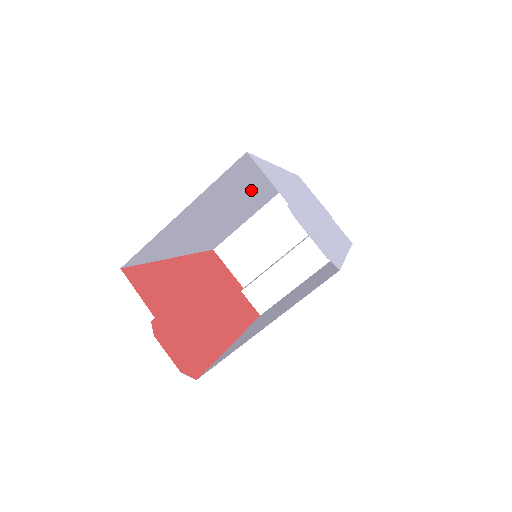
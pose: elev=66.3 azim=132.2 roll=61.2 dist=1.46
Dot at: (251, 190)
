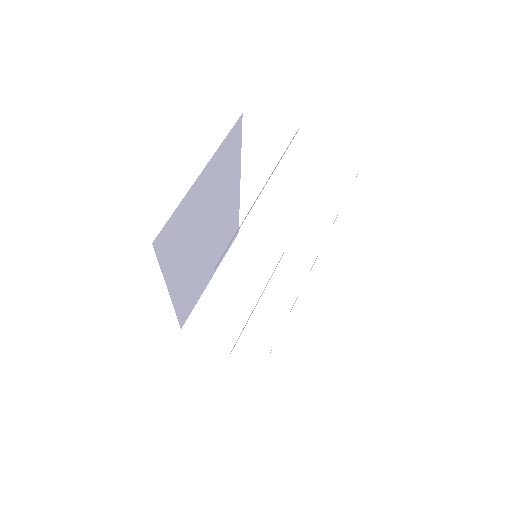
Dot at: (224, 209)
